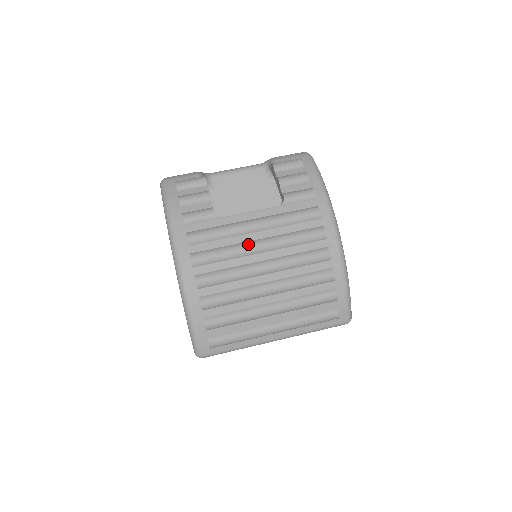
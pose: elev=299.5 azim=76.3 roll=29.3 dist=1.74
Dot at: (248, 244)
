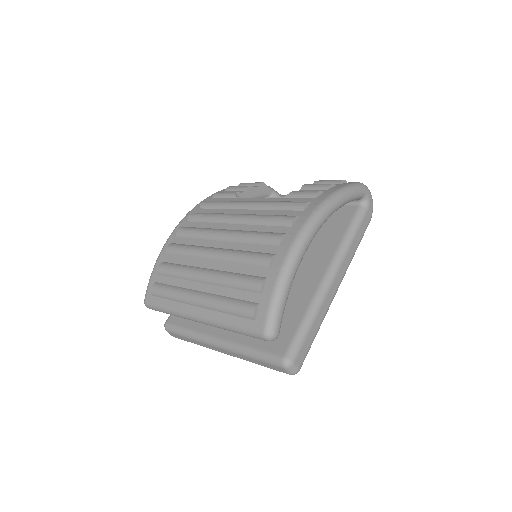
Dot at: (231, 214)
